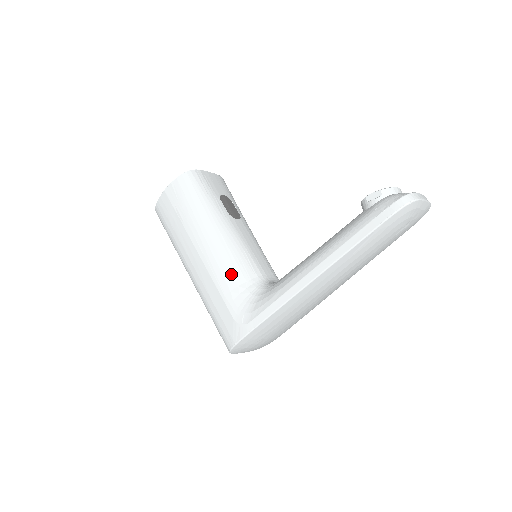
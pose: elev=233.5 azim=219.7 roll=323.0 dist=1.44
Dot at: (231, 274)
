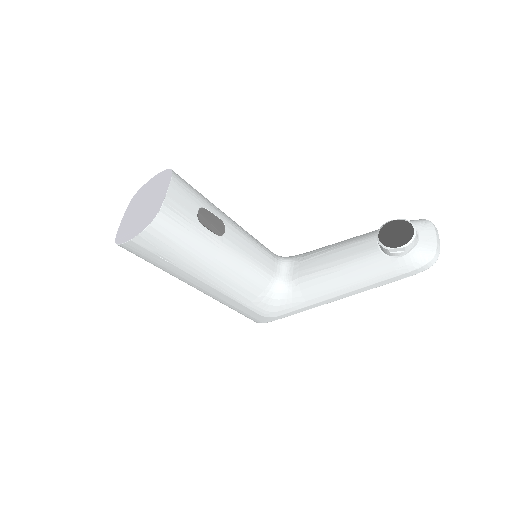
Dot at: (248, 292)
